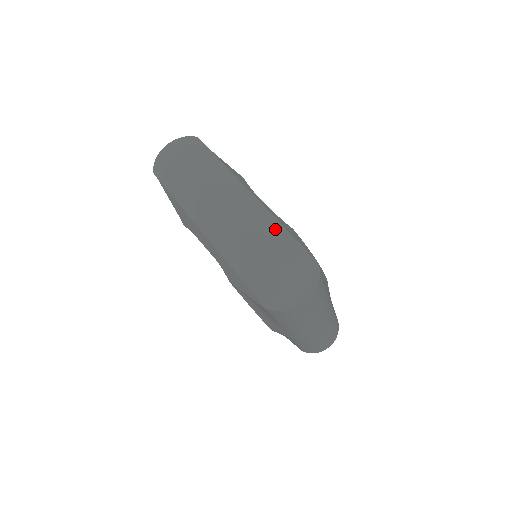
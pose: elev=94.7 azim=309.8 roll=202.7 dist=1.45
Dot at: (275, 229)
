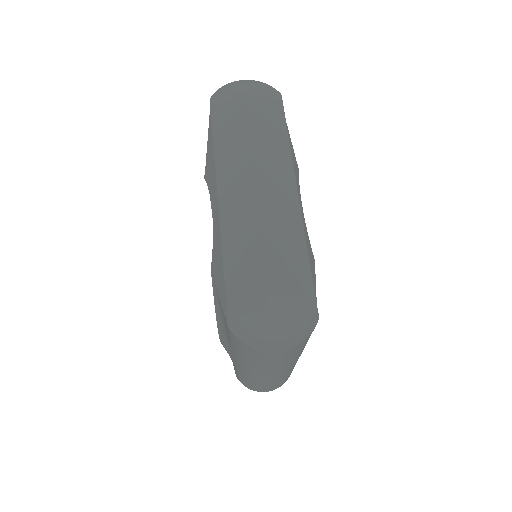
Dot at: (297, 248)
